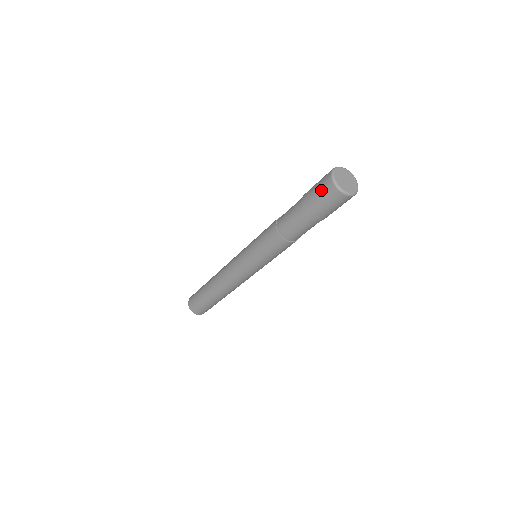
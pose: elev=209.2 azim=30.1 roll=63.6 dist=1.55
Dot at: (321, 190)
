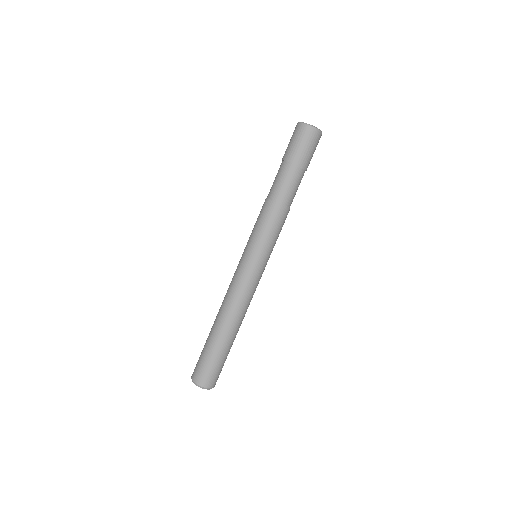
Dot at: (297, 137)
